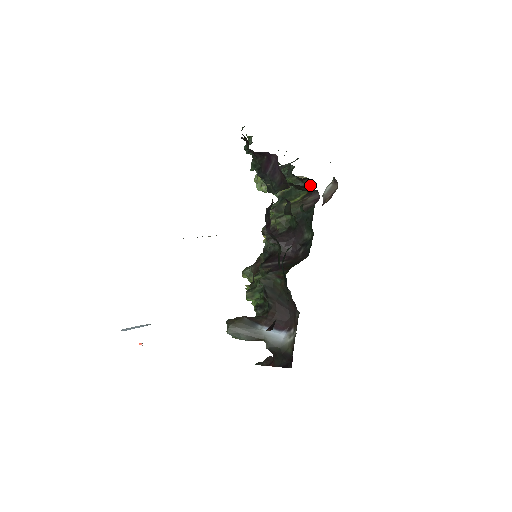
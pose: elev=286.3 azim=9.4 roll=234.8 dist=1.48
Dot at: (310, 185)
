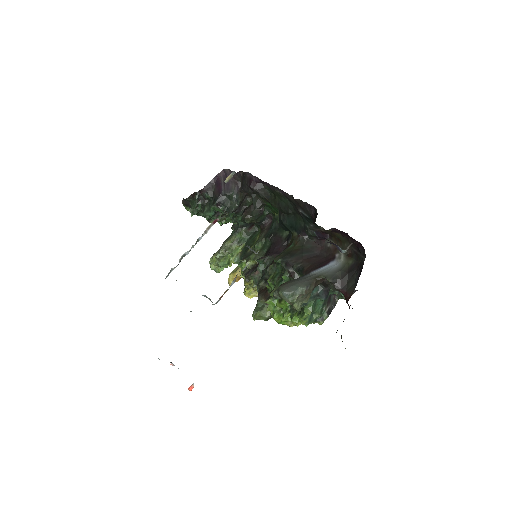
Dot at: occluded
